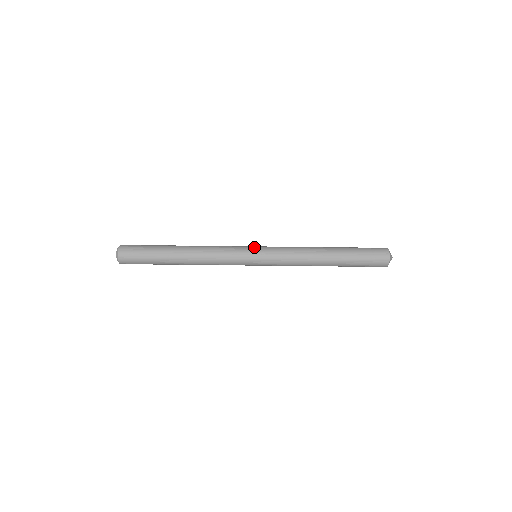
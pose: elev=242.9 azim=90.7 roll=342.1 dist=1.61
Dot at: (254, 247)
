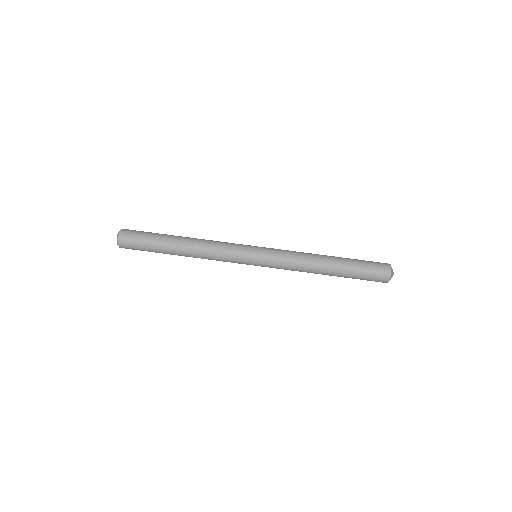
Dot at: occluded
